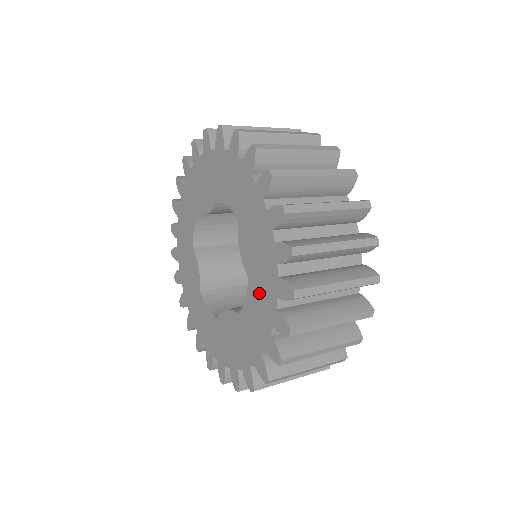
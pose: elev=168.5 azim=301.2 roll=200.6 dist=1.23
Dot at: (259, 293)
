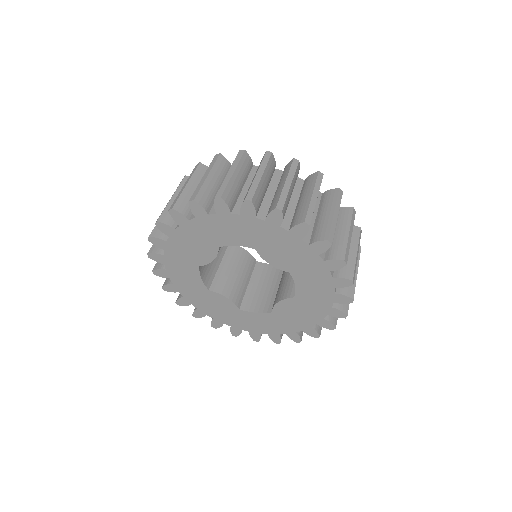
Dot at: (273, 322)
